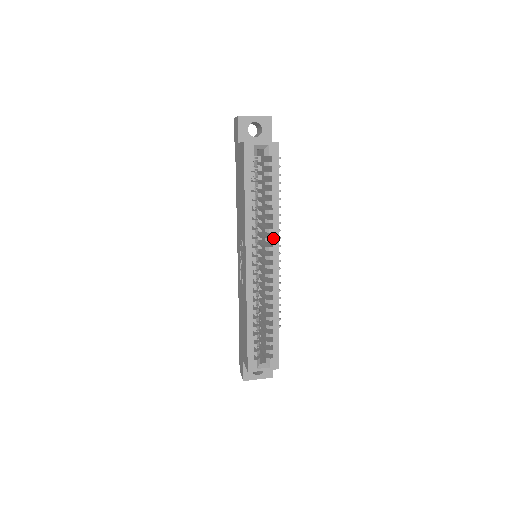
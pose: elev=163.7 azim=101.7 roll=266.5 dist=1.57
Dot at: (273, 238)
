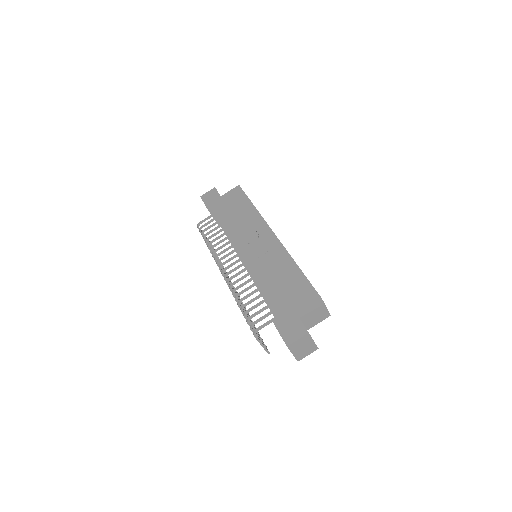
Dot at: occluded
